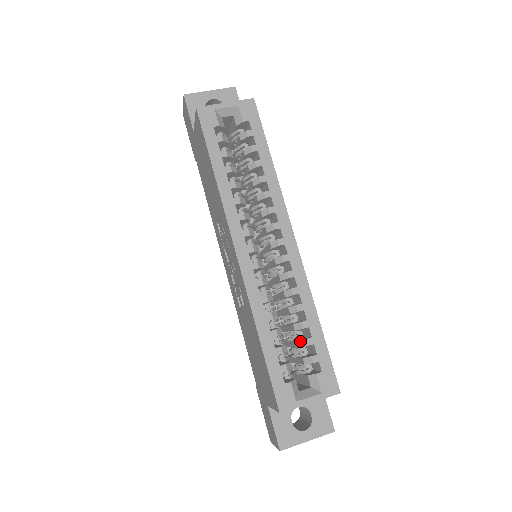
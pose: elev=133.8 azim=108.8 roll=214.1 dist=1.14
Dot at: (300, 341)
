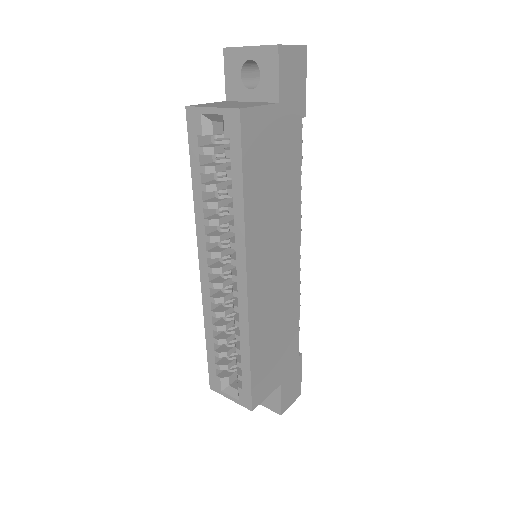
Dot at: (236, 358)
